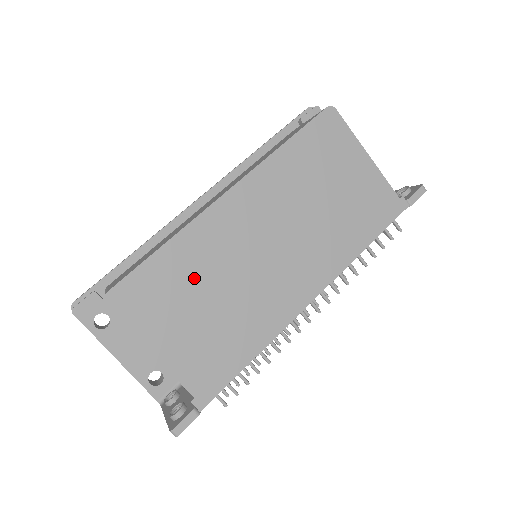
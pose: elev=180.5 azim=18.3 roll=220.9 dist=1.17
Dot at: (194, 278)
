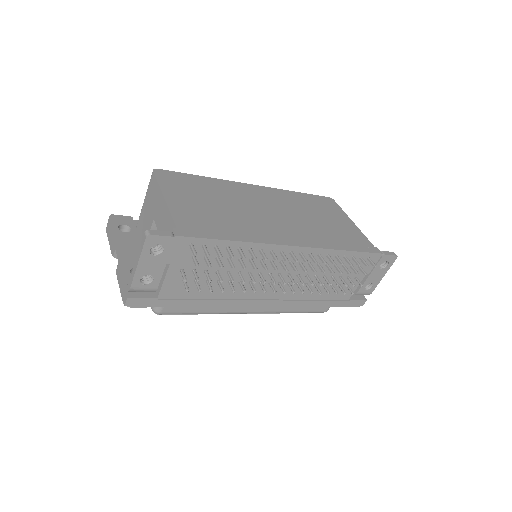
Dot at: (214, 194)
